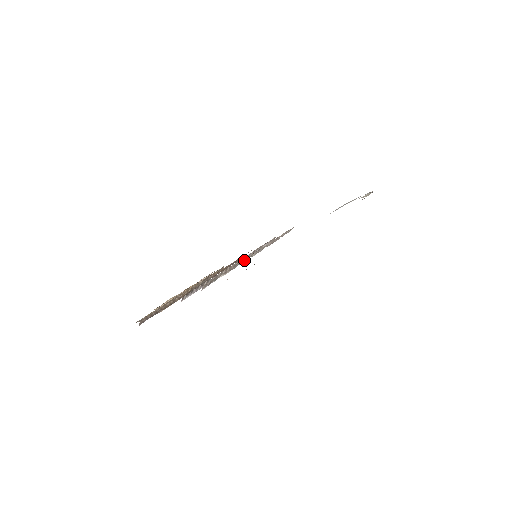
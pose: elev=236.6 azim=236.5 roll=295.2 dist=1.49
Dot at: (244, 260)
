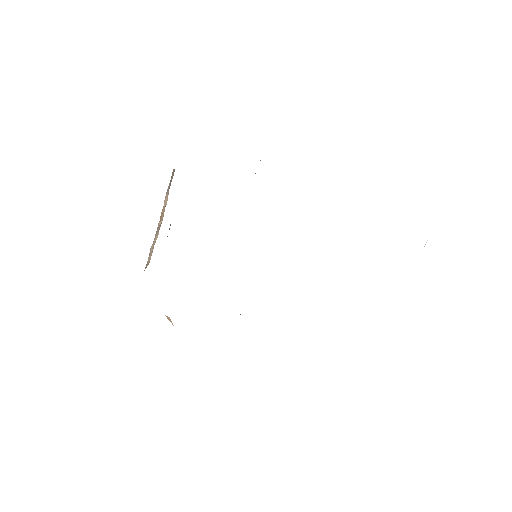
Dot at: occluded
